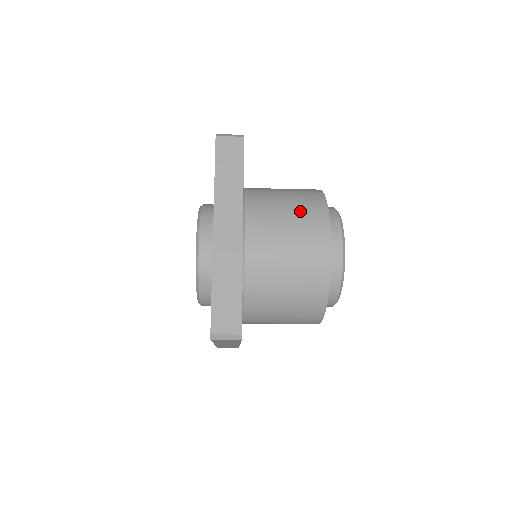
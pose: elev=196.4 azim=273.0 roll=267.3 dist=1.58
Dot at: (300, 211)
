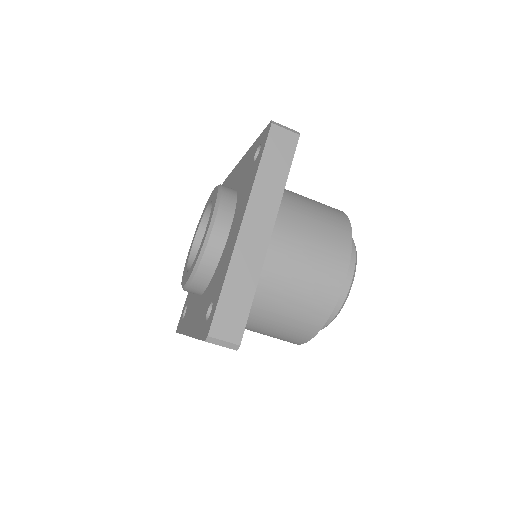
Dot at: occluded
